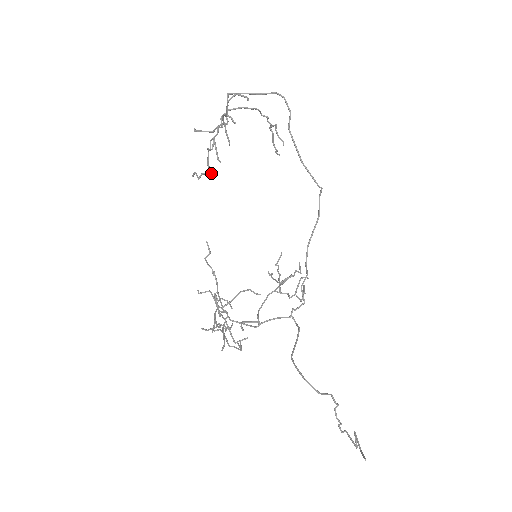
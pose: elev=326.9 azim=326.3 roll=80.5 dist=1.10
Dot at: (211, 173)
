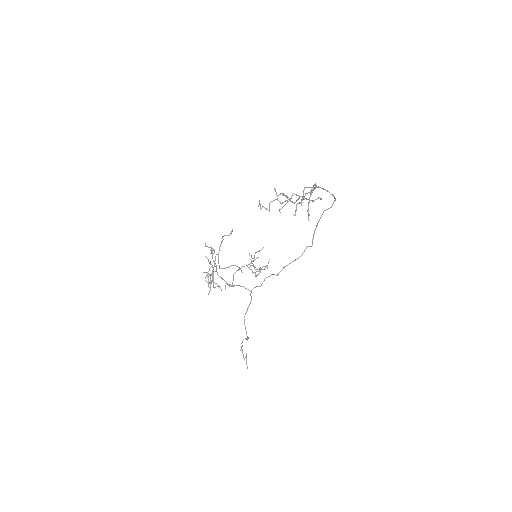
Dot at: occluded
